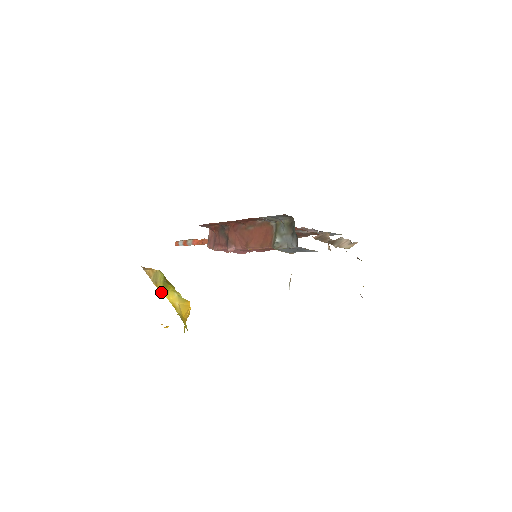
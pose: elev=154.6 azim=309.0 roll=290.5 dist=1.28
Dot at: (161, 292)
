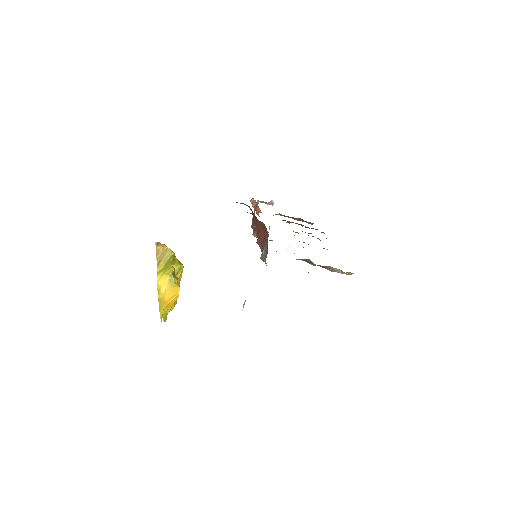
Dot at: (157, 273)
